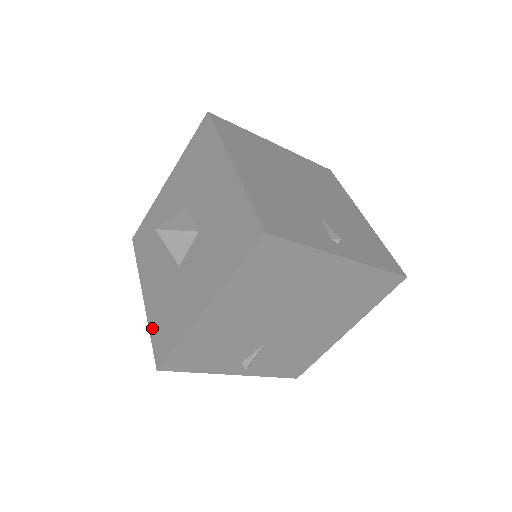
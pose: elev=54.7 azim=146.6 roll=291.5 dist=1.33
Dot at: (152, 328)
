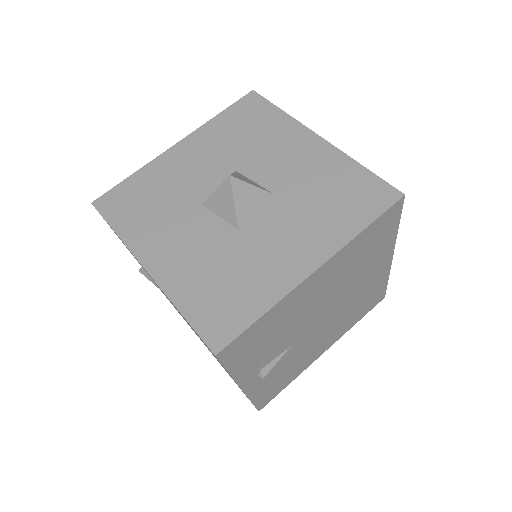
Dot at: (186, 305)
